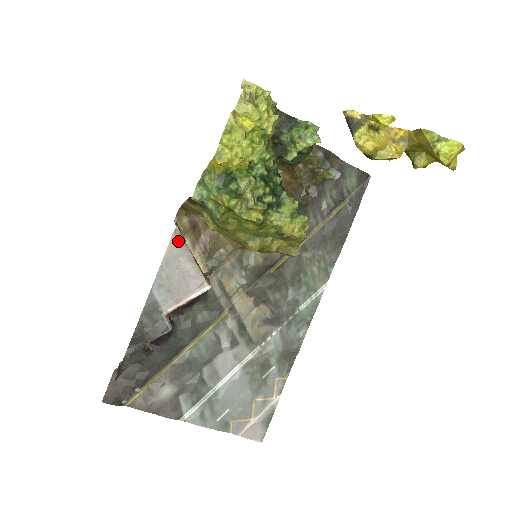
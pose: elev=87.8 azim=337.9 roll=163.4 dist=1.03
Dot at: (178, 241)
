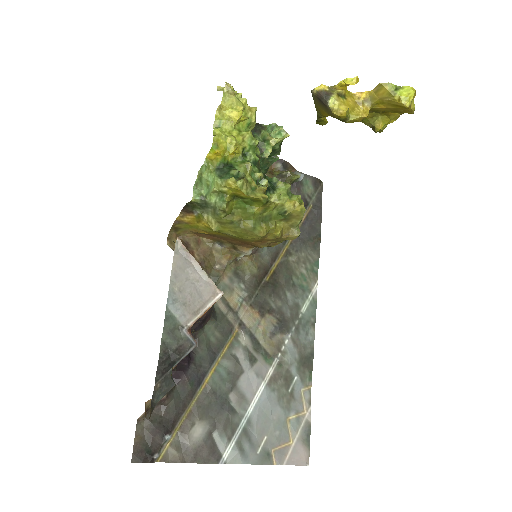
Dot at: (182, 253)
